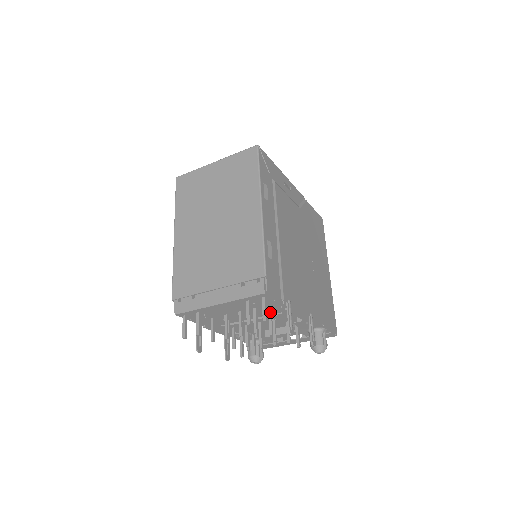
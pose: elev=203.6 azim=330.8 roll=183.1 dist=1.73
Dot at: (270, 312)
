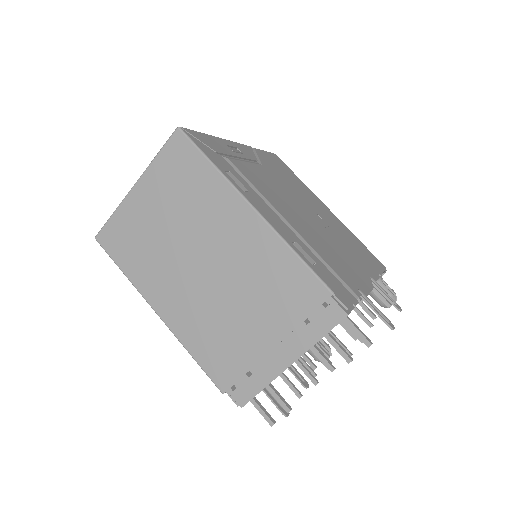
Dot at: occluded
